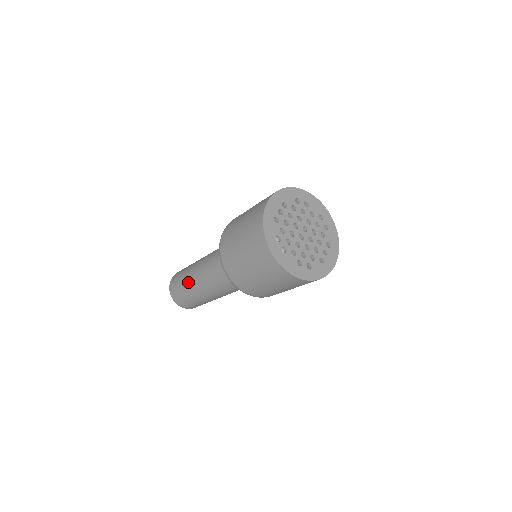
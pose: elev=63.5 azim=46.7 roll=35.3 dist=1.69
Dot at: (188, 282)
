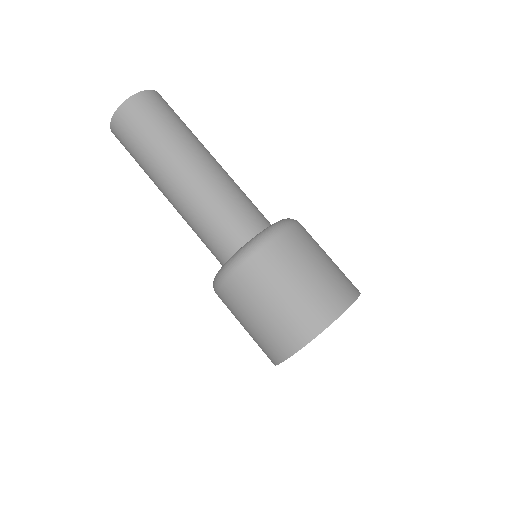
Dot at: (157, 160)
